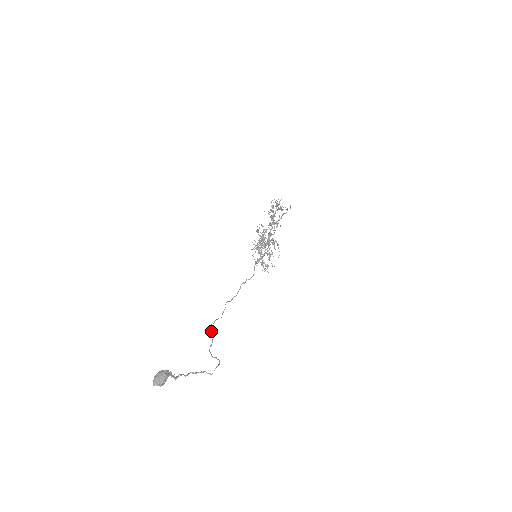
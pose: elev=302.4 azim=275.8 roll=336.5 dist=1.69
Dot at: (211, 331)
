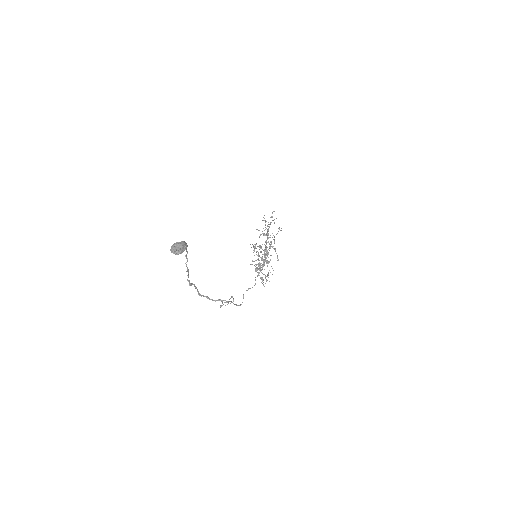
Dot at: occluded
